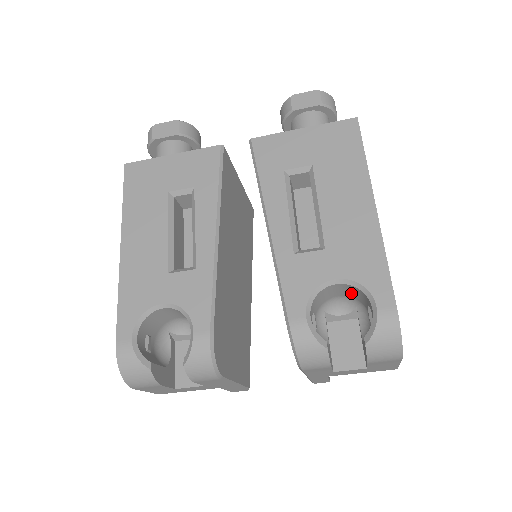
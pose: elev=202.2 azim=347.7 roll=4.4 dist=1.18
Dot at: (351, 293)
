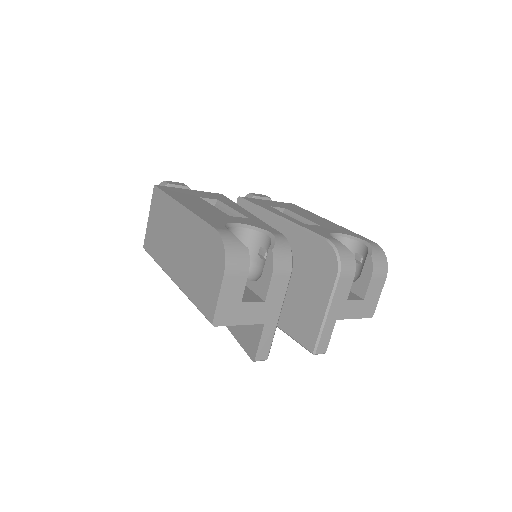
Dot at: occluded
